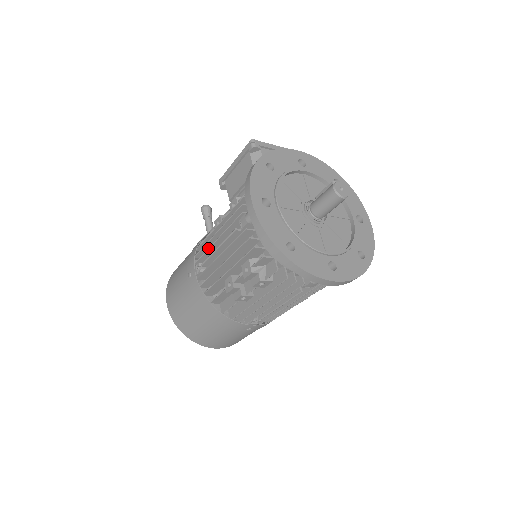
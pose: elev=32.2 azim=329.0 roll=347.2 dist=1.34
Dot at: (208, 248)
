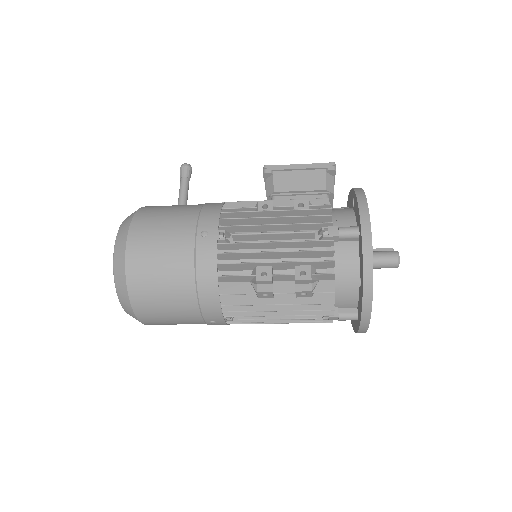
Dot at: occluded
